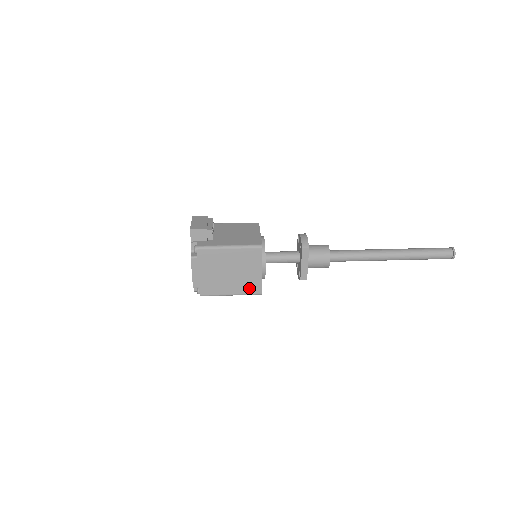
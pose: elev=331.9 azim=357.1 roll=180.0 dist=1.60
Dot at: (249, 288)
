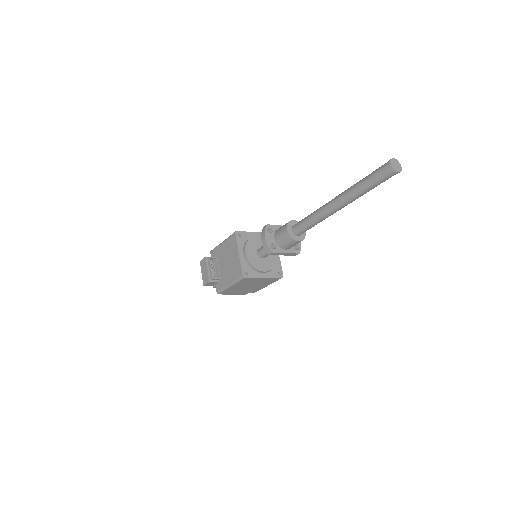
Dot at: (271, 281)
